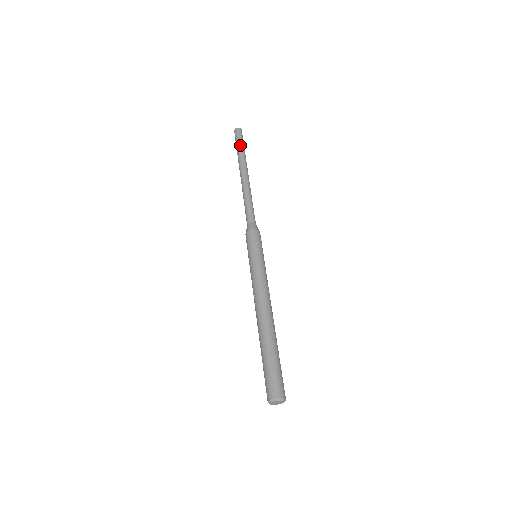
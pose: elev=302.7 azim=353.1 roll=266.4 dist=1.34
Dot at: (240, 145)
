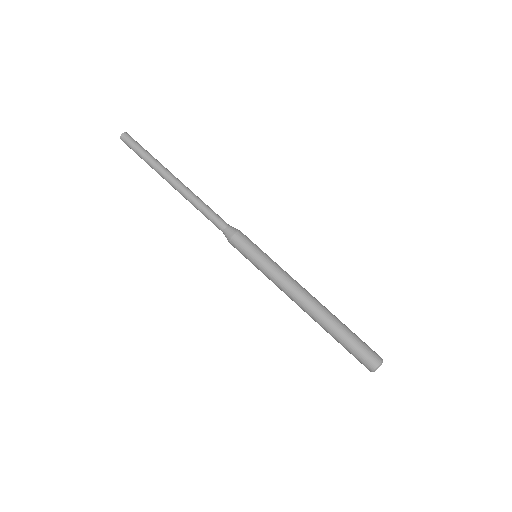
Dot at: (141, 155)
